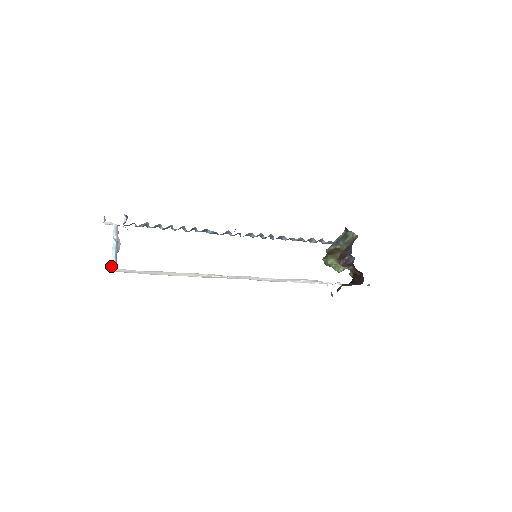
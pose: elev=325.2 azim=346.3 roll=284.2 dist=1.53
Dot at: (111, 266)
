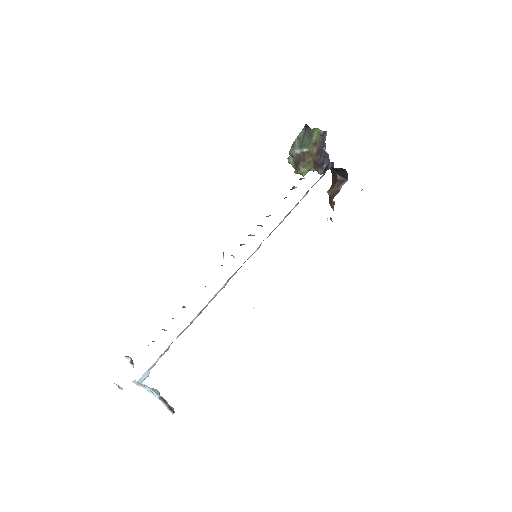
Dot at: occluded
